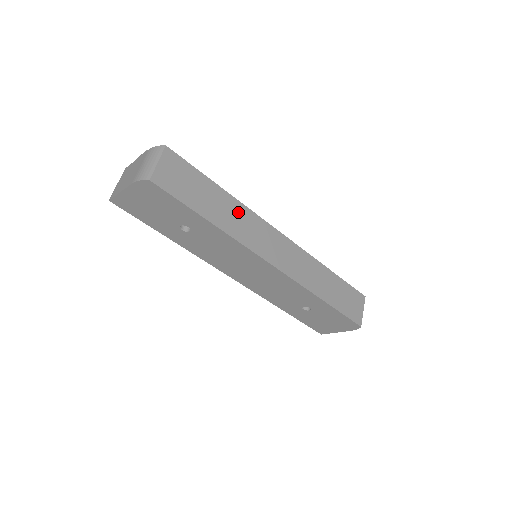
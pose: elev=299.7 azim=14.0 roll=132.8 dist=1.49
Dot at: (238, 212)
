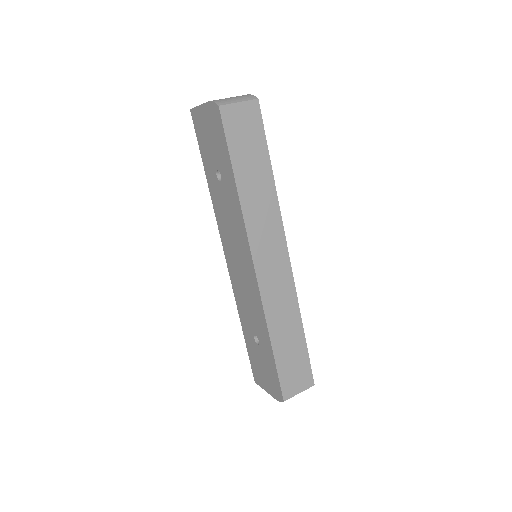
Dot at: (267, 200)
